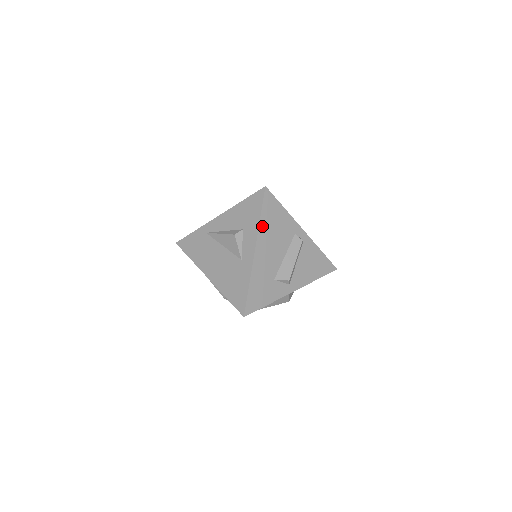
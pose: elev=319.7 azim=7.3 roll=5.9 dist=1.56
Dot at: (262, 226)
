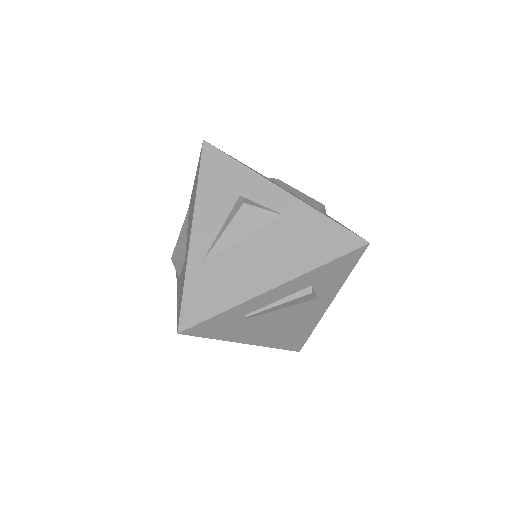
Dot at: (252, 170)
